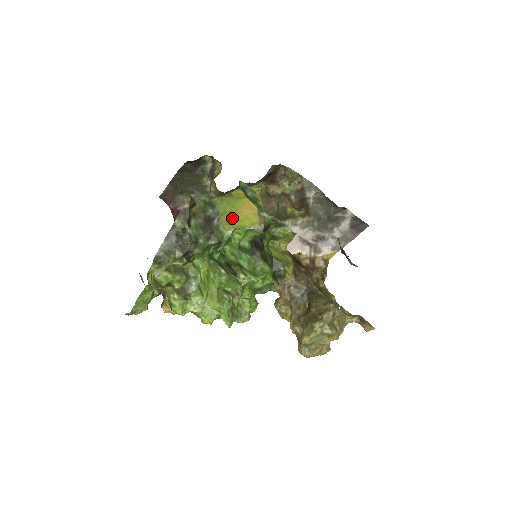
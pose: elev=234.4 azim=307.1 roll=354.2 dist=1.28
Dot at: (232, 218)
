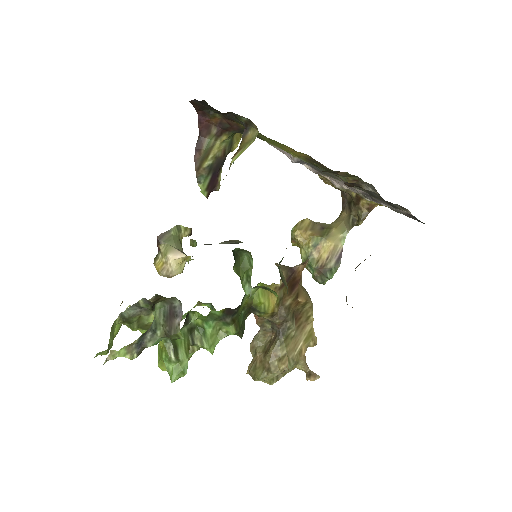
Dot at: (274, 143)
